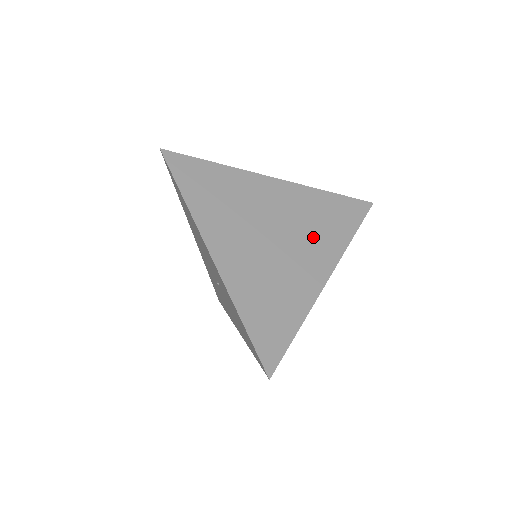
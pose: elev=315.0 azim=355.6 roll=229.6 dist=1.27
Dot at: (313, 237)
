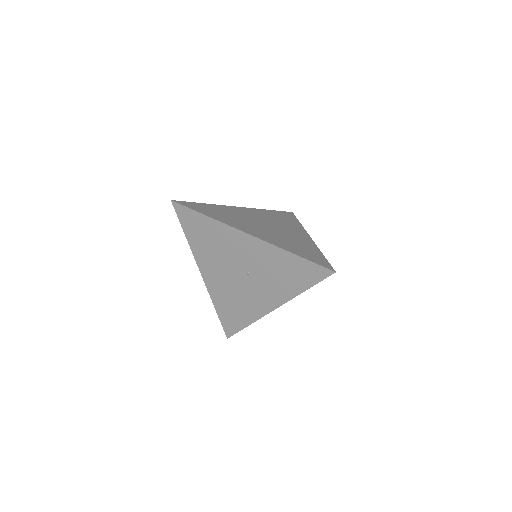
Dot at: (284, 225)
